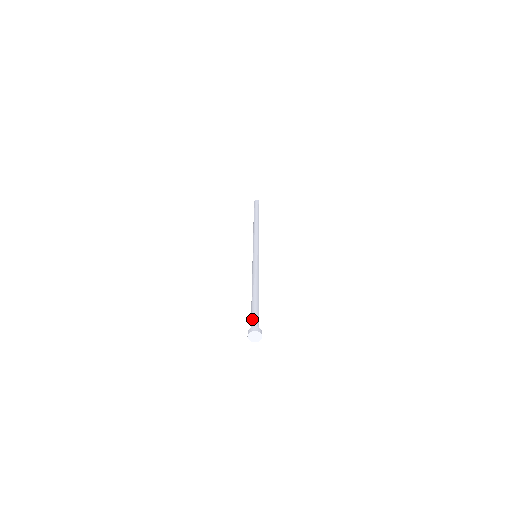
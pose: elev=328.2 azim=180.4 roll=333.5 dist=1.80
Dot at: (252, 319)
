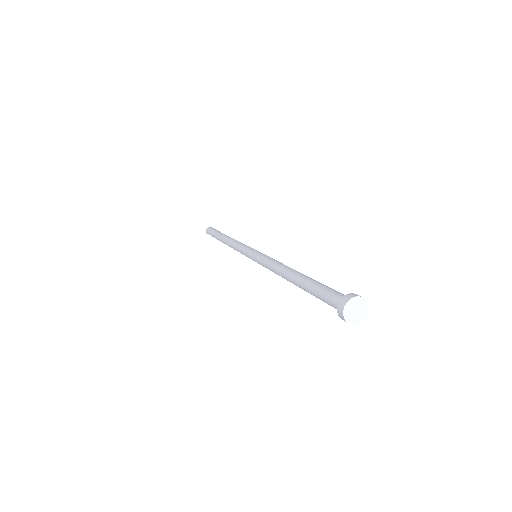
Dot at: (333, 290)
